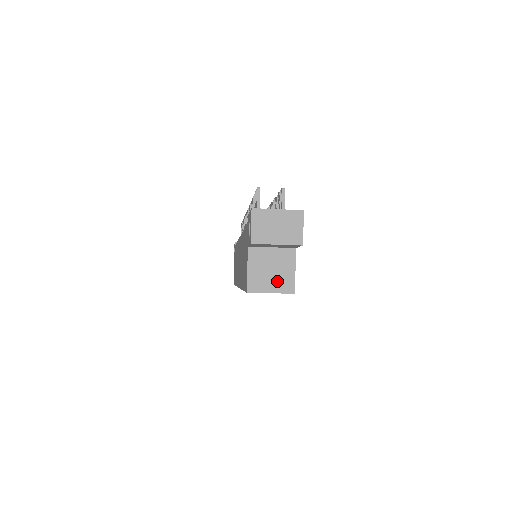
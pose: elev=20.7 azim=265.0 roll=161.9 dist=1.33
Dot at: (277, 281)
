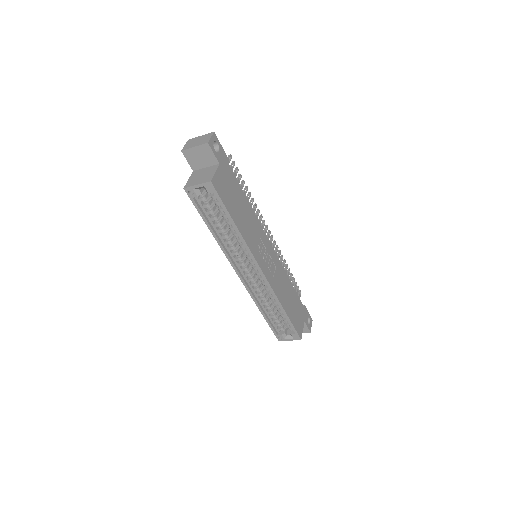
Dot at: (203, 179)
